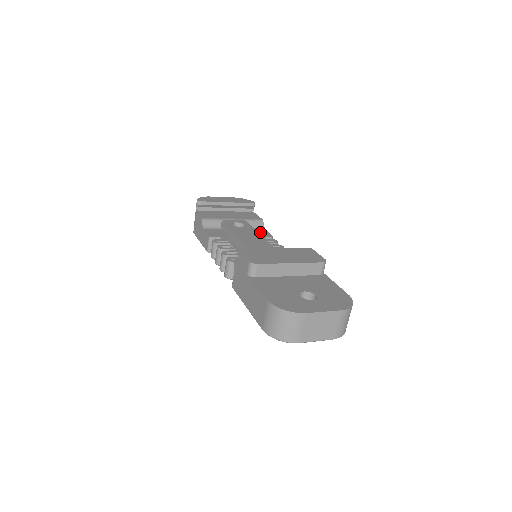
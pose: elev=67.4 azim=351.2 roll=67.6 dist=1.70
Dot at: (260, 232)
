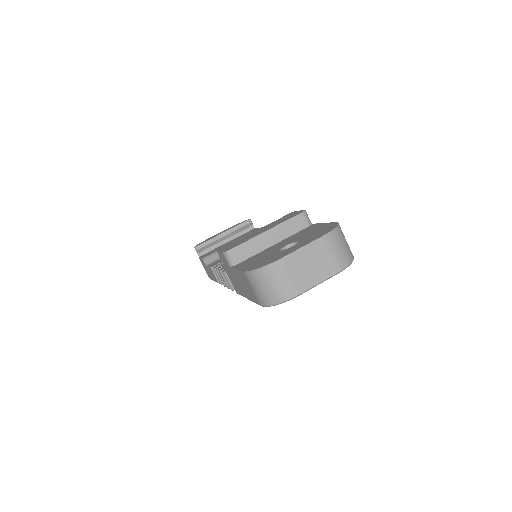
Dot at: occluded
